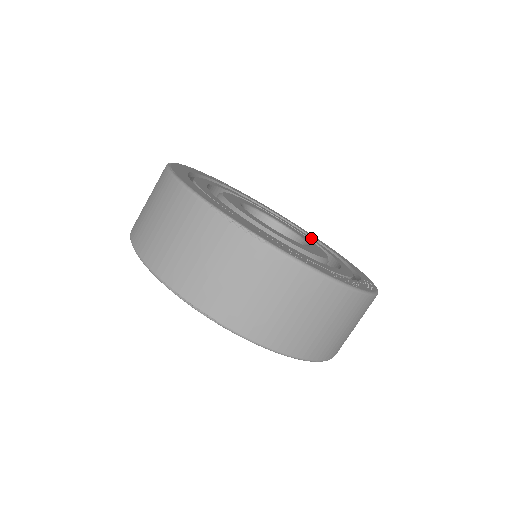
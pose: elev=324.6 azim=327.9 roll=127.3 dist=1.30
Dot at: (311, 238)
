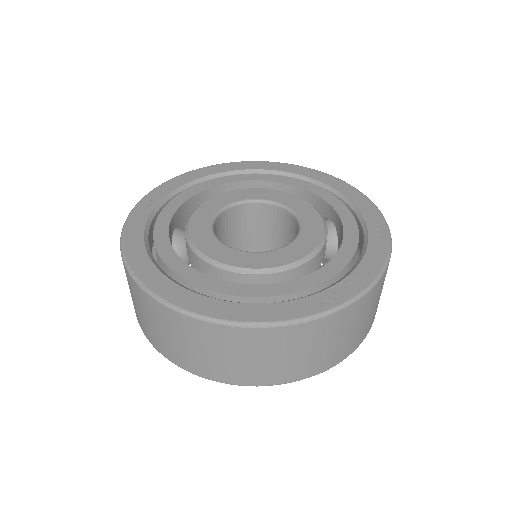
Dot at: (263, 175)
